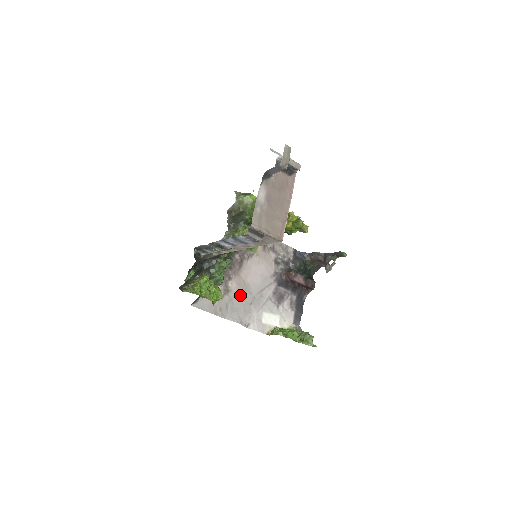
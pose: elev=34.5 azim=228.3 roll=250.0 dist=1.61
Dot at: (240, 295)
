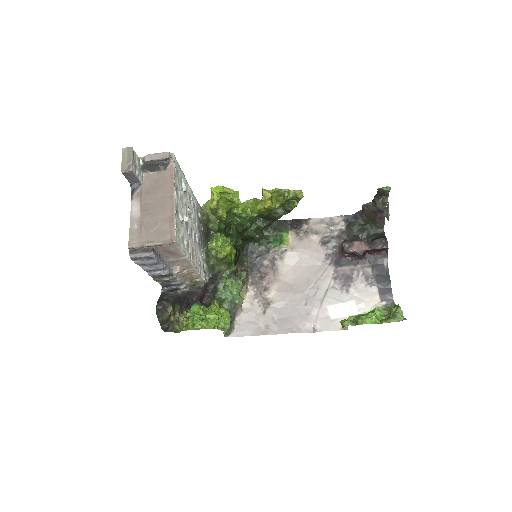
Dot at: (287, 301)
